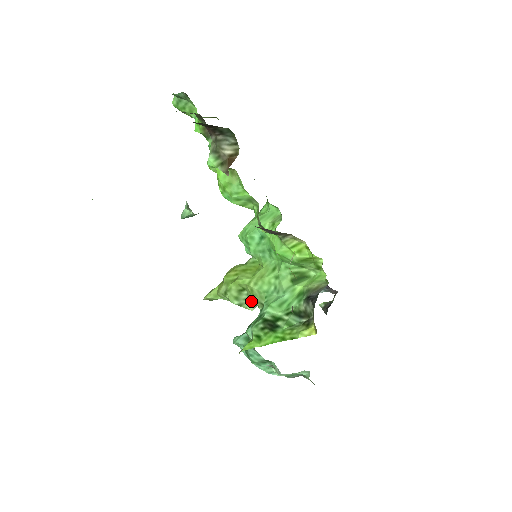
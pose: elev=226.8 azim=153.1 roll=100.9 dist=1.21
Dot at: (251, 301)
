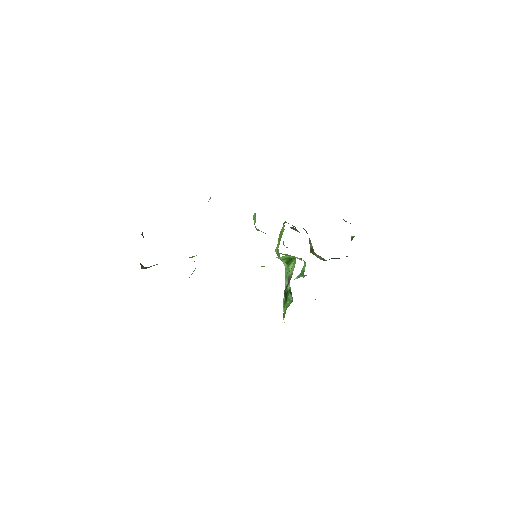
Dot at: occluded
